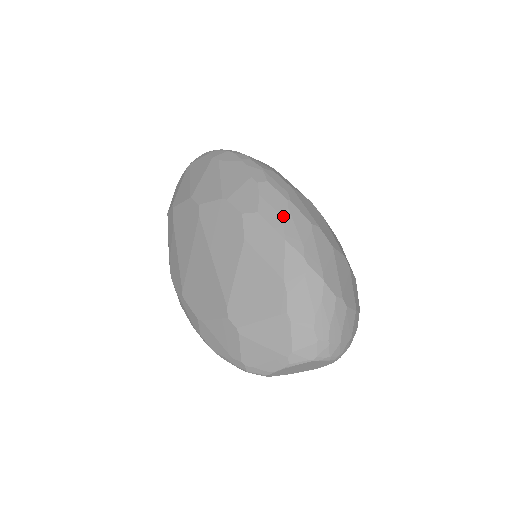
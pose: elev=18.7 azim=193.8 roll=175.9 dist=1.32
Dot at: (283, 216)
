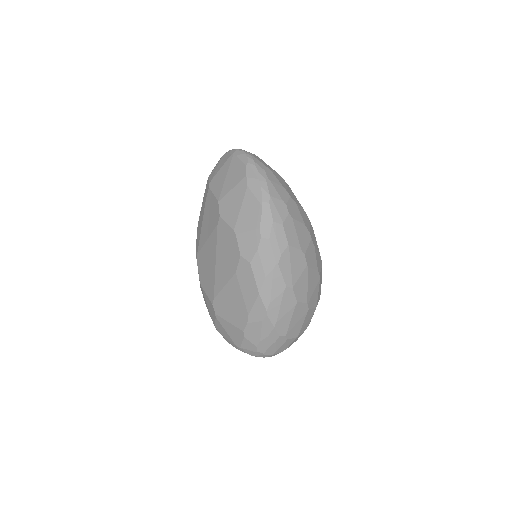
Dot at: (266, 276)
